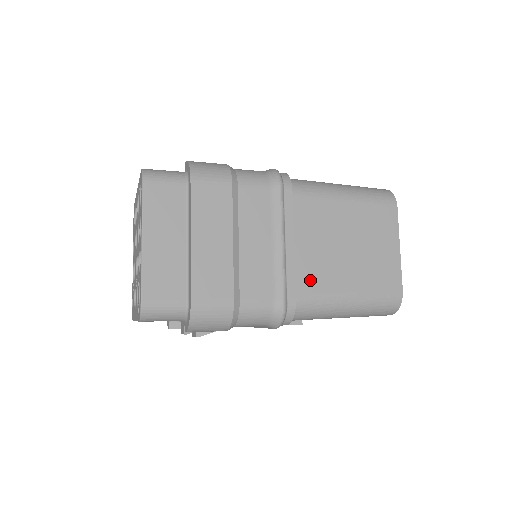
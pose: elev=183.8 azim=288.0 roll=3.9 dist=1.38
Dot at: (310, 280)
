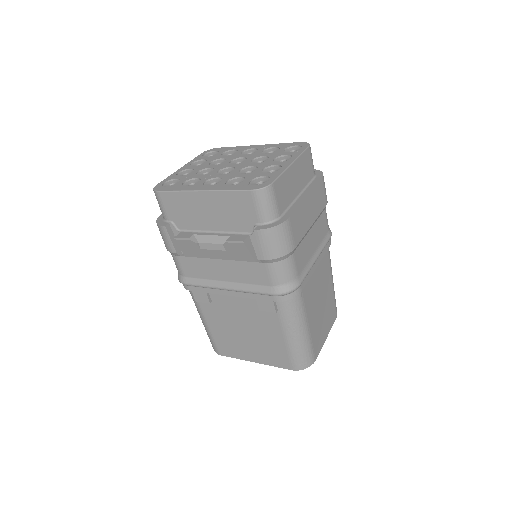
Dot at: (307, 293)
